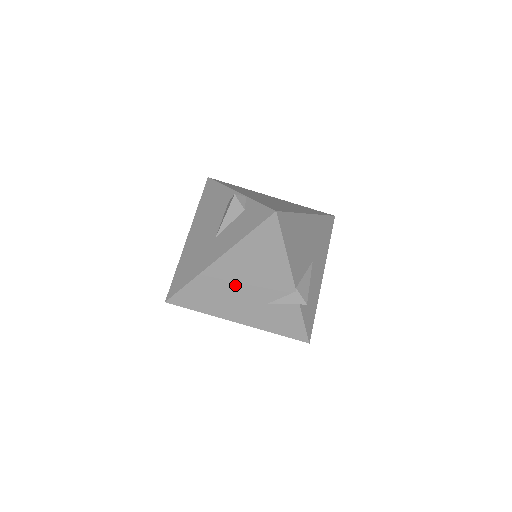
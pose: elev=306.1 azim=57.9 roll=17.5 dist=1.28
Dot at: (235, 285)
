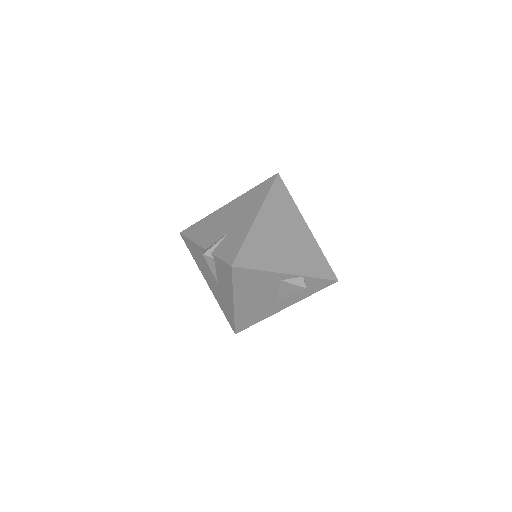
Dot at: occluded
